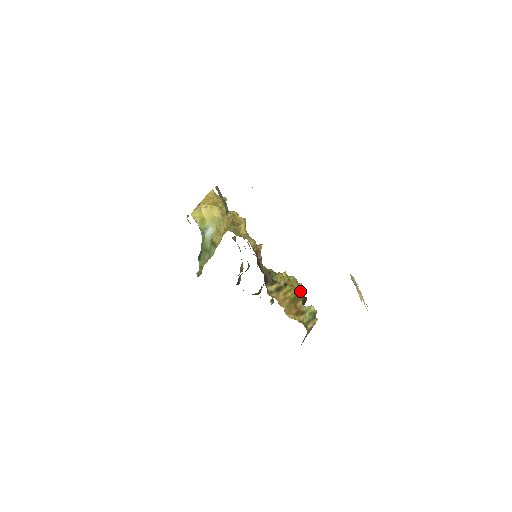
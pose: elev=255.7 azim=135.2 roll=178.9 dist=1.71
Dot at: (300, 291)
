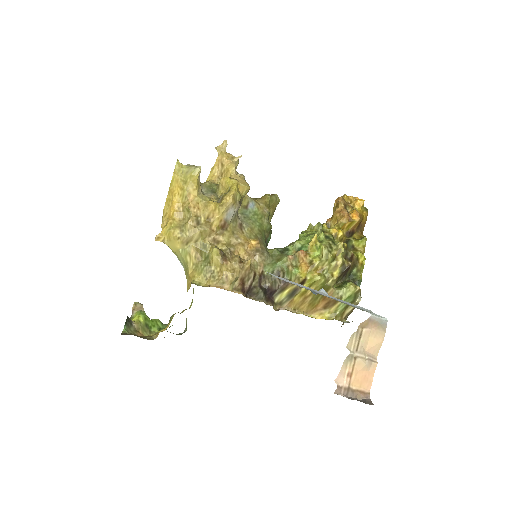
Dot at: (334, 268)
